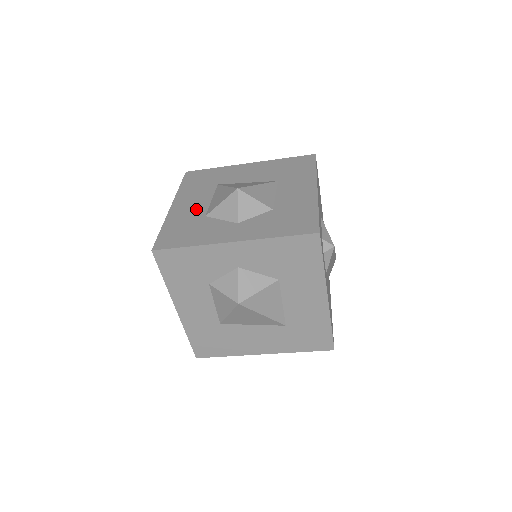
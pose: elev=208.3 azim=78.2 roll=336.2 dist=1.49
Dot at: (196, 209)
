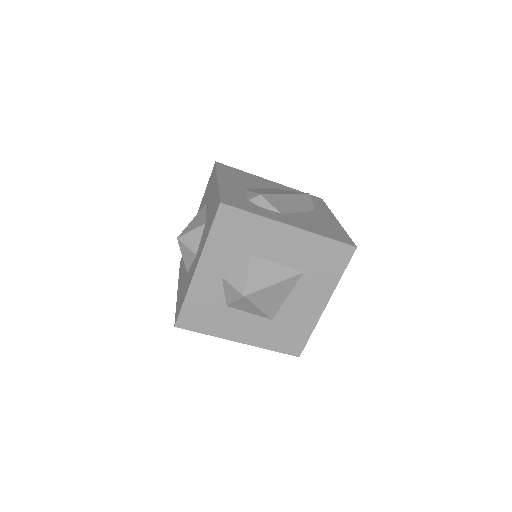
Dot at: (184, 276)
